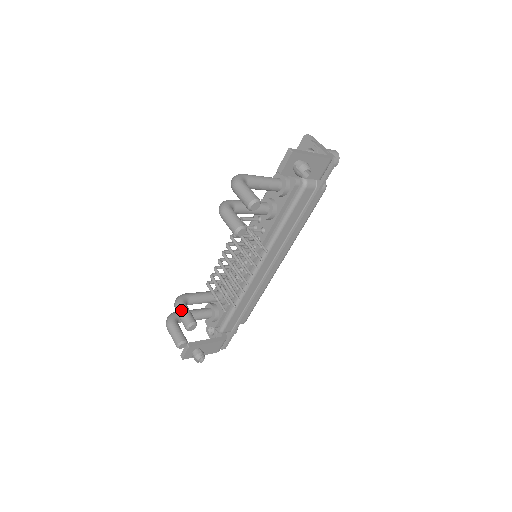
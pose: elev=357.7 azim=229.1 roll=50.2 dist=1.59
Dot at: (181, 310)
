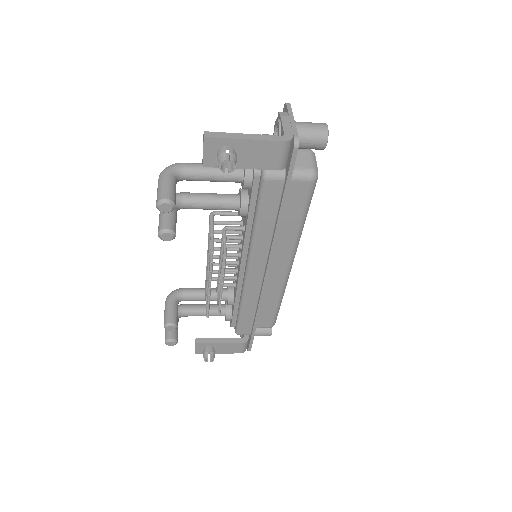
Dot at: (166, 307)
